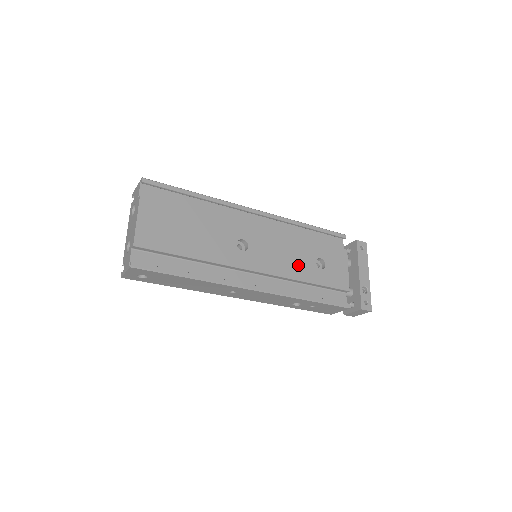
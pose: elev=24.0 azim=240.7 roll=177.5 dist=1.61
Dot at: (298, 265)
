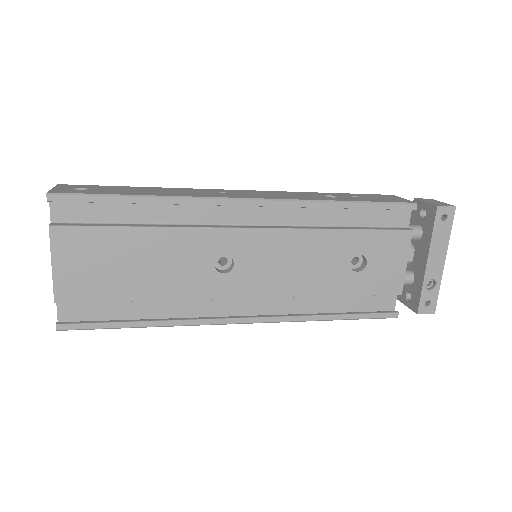
Dot at: (318, 274)
